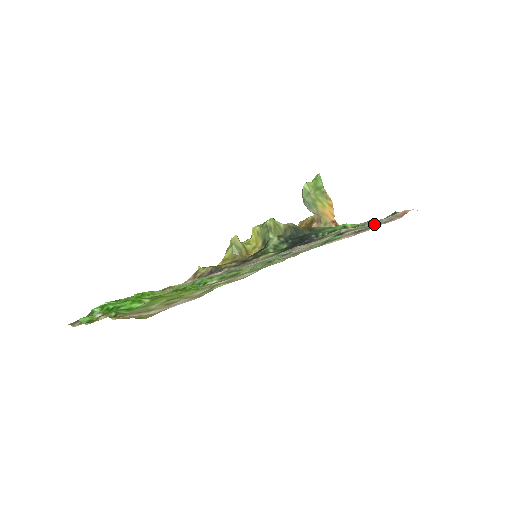
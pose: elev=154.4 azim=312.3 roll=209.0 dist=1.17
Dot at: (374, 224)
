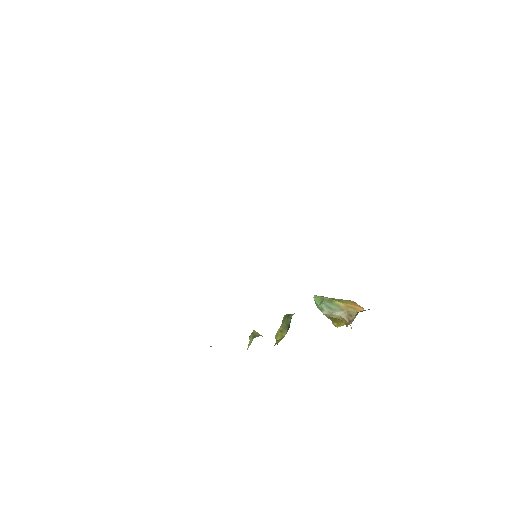
Dot at: occluded
